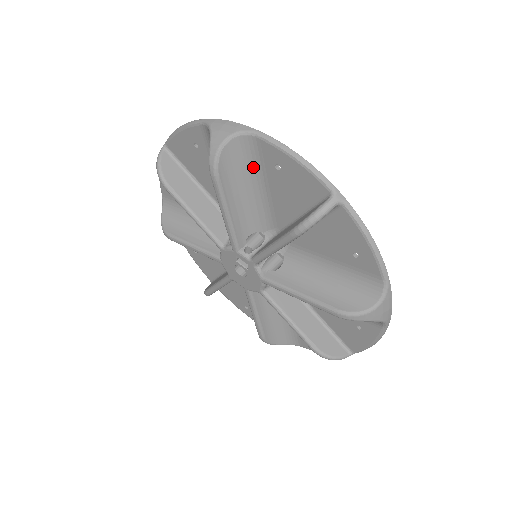
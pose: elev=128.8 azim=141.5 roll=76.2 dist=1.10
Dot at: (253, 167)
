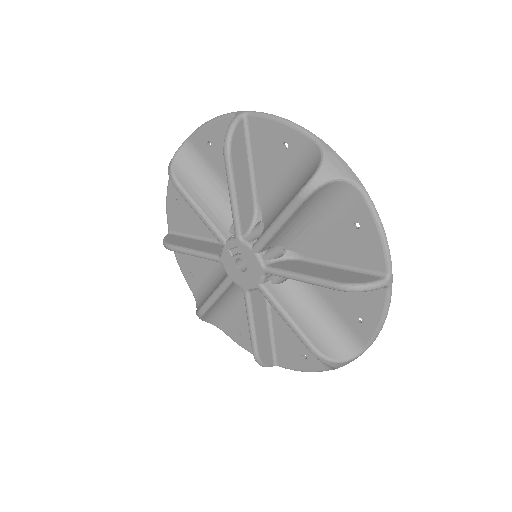
Dot at: (201, 165)
